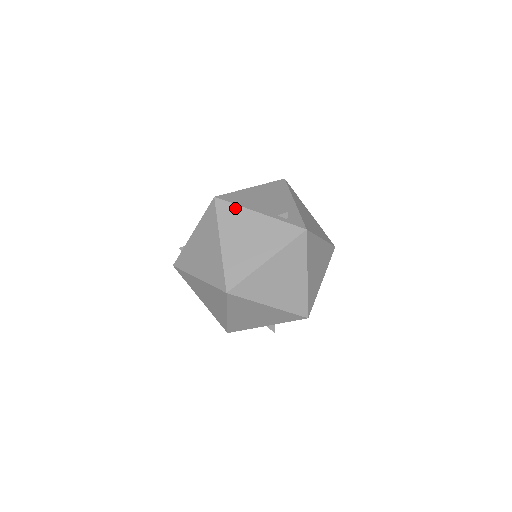
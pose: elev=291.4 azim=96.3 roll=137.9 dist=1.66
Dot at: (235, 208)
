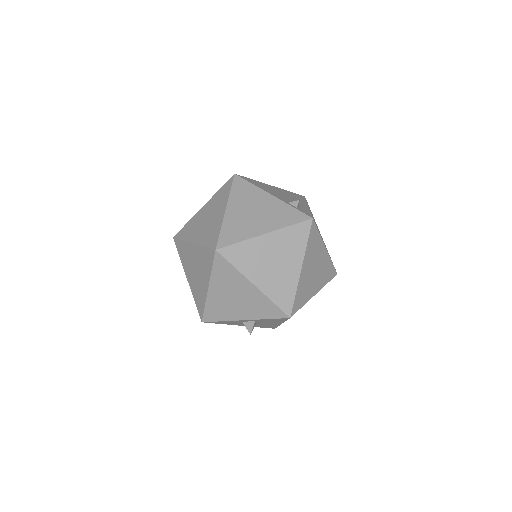
Dot at: (250, 186)
